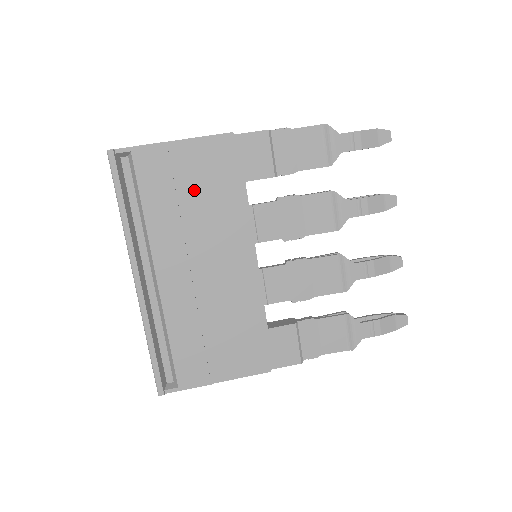
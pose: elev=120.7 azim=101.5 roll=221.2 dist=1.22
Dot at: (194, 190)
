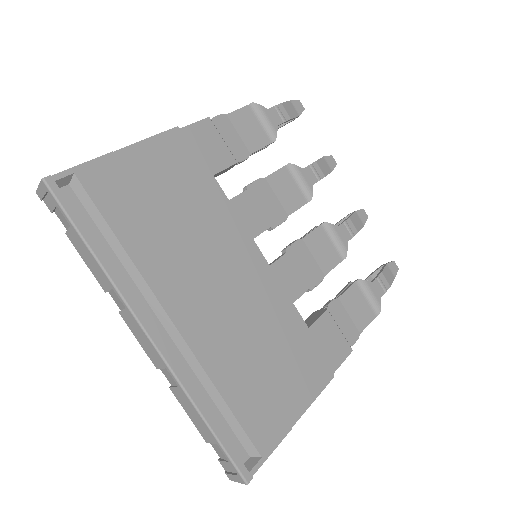
Dot at: (167, 200)
